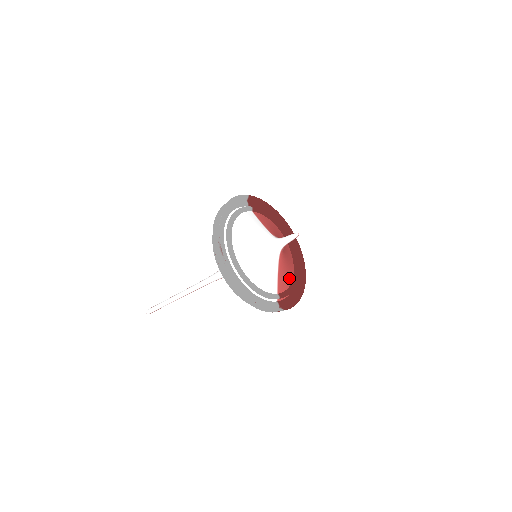
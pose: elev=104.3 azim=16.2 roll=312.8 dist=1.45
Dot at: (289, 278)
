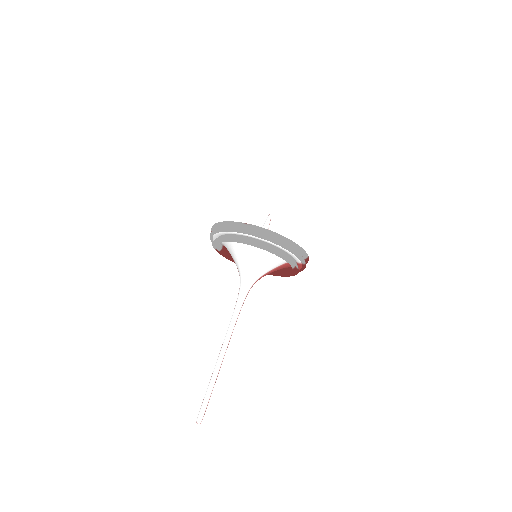
Dot at: occluded
